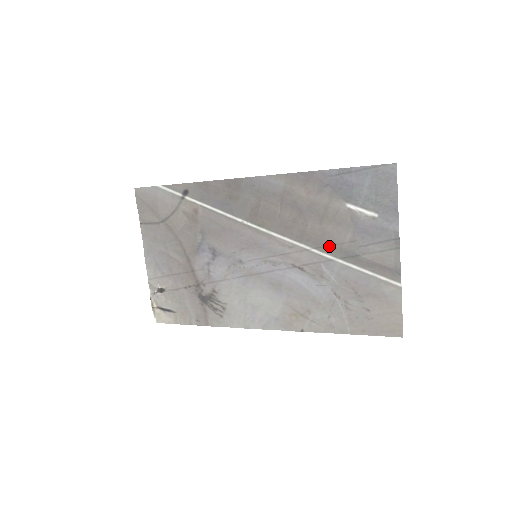
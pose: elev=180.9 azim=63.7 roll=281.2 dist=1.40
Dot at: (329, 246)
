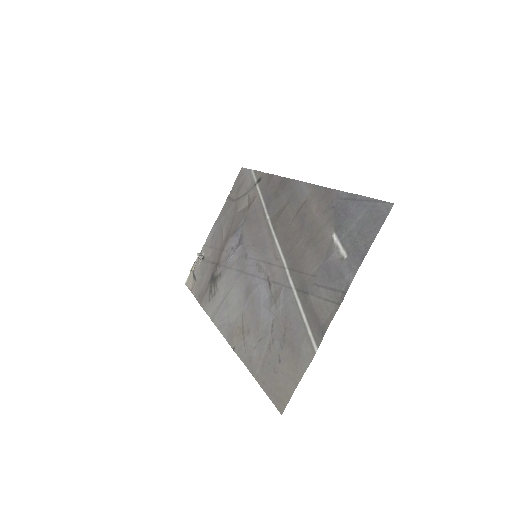
Dot at: (298, 272)
